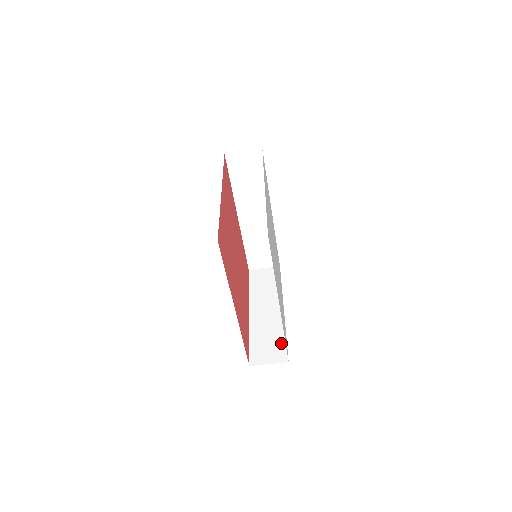
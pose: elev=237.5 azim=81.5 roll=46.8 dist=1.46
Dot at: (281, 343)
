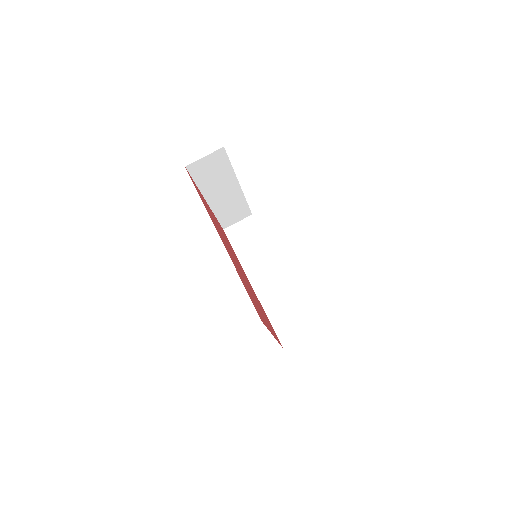
Dot at: occluded
